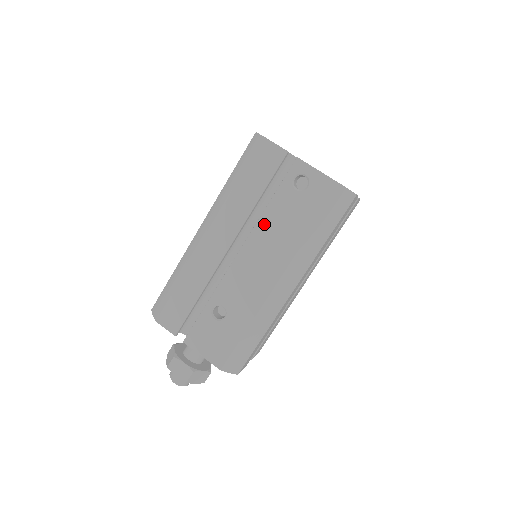
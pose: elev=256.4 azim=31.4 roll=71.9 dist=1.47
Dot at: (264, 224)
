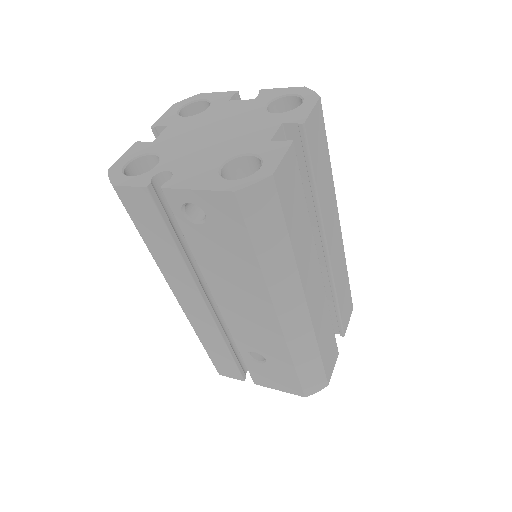
Dot at: (209, 272)
